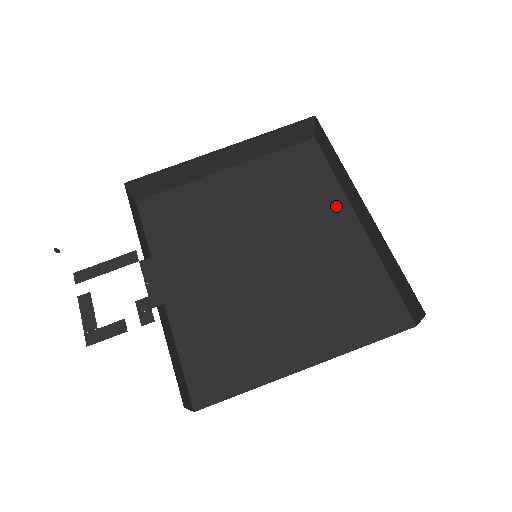
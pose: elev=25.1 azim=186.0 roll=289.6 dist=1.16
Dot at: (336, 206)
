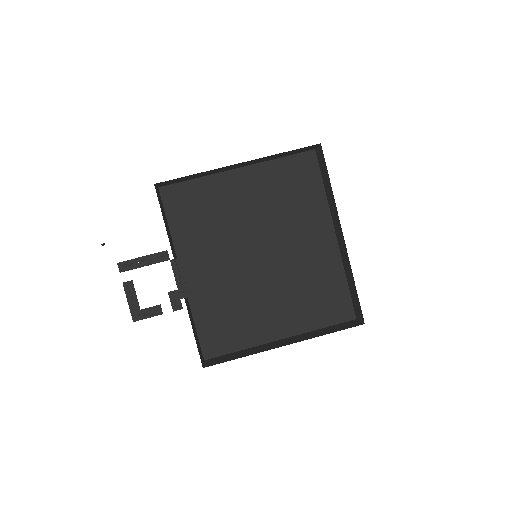
Dot at: (321, 219)
